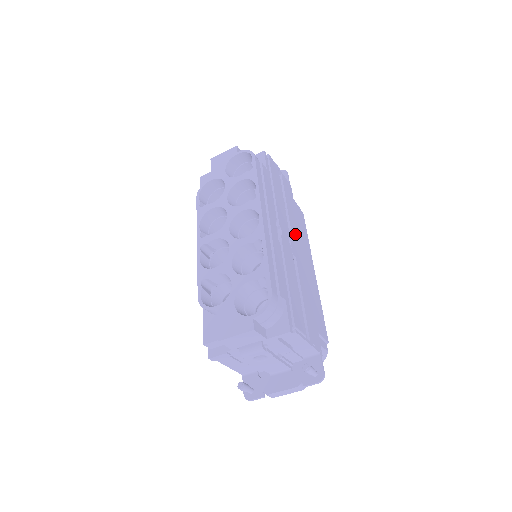
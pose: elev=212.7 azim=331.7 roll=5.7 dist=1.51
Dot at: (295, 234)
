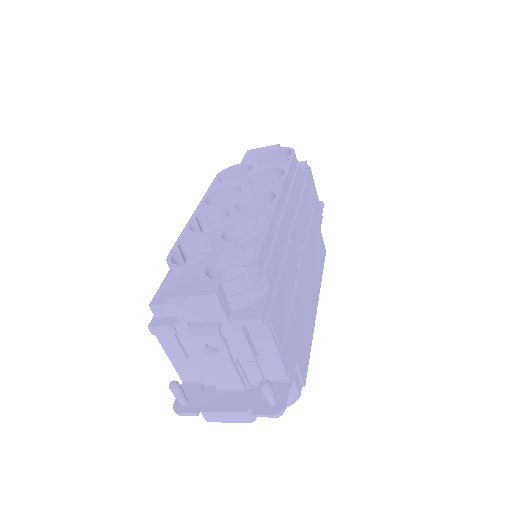
Dot at: (309, 252)
